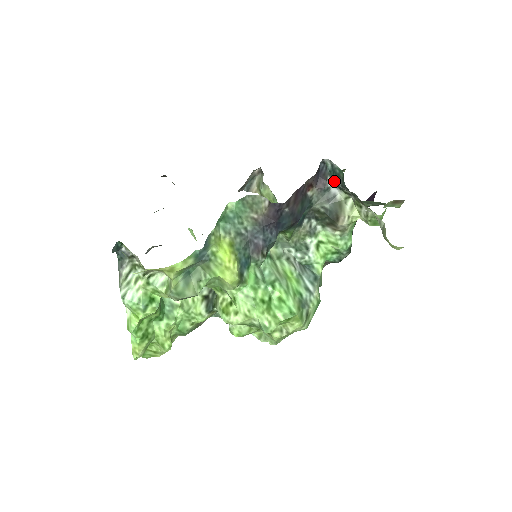
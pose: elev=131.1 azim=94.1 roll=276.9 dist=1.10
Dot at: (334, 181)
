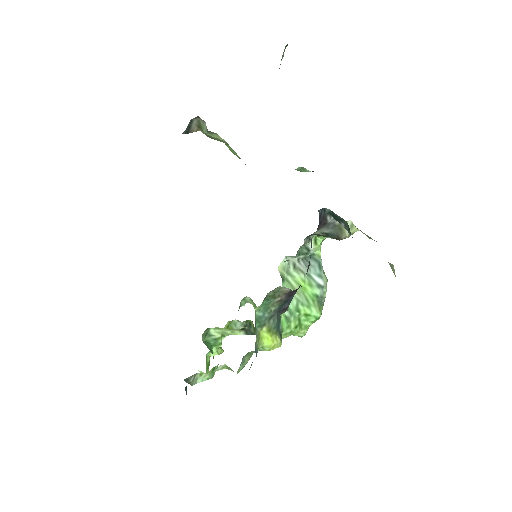
Dot at: (334, 218)
